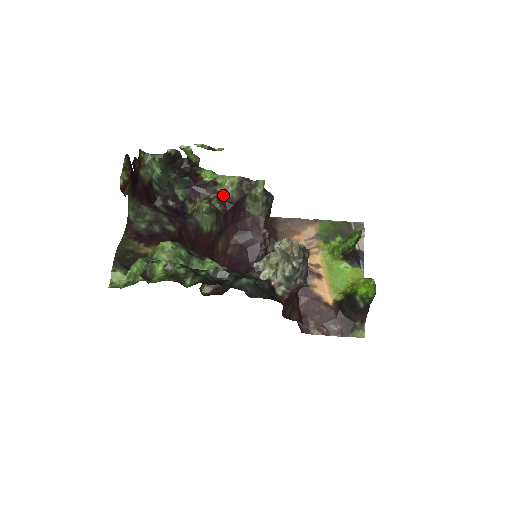
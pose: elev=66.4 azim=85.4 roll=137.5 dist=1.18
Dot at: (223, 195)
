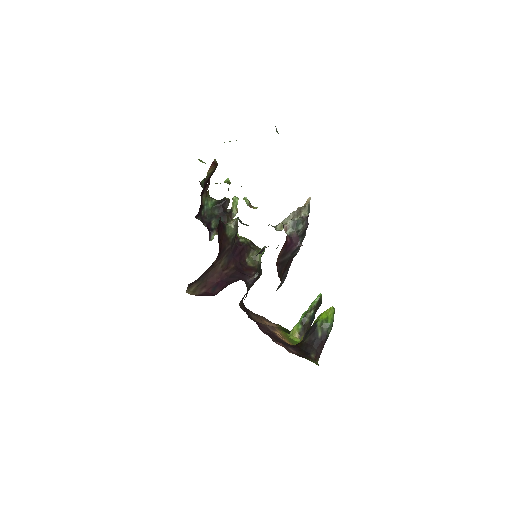
Dot at: (239, 239)
